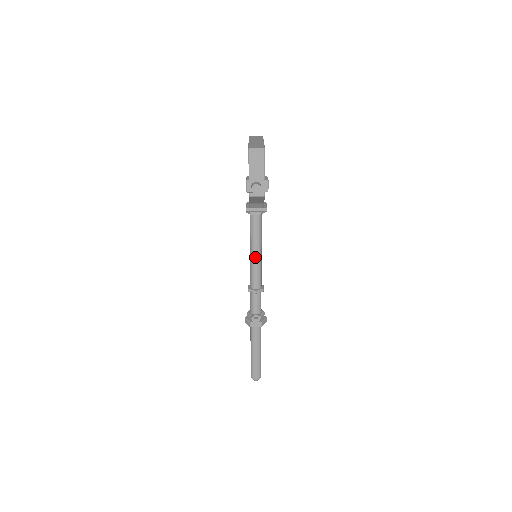
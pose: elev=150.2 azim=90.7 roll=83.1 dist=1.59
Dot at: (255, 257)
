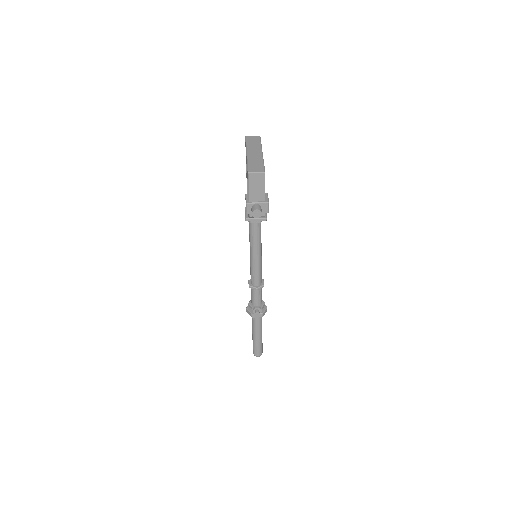
Dot at: (255, 259)
